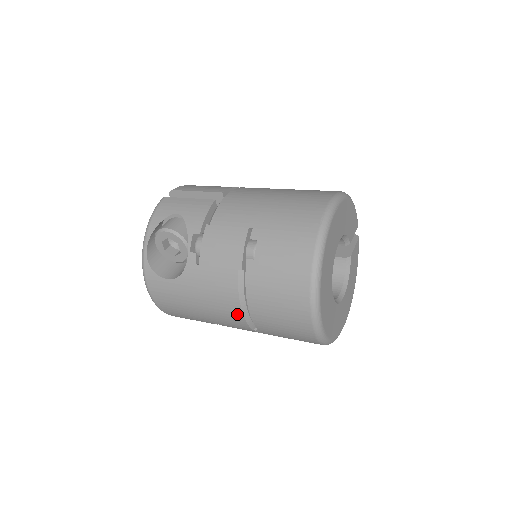
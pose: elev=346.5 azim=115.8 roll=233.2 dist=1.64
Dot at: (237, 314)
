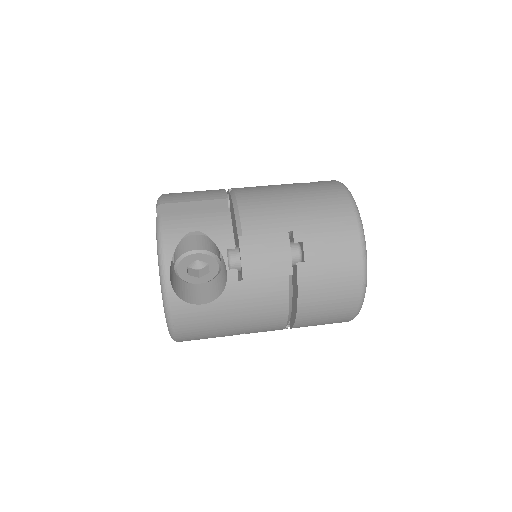
Dot at: (281, 318)
